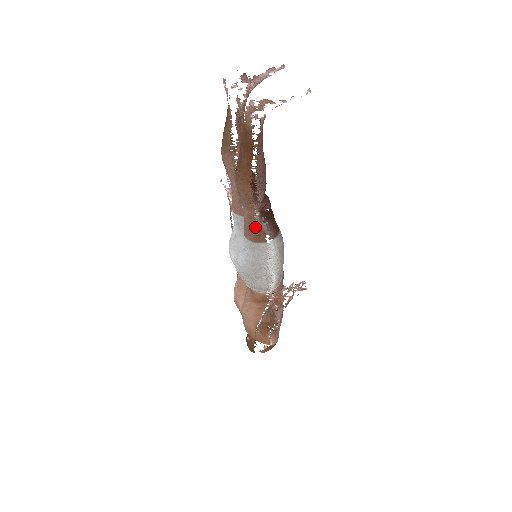
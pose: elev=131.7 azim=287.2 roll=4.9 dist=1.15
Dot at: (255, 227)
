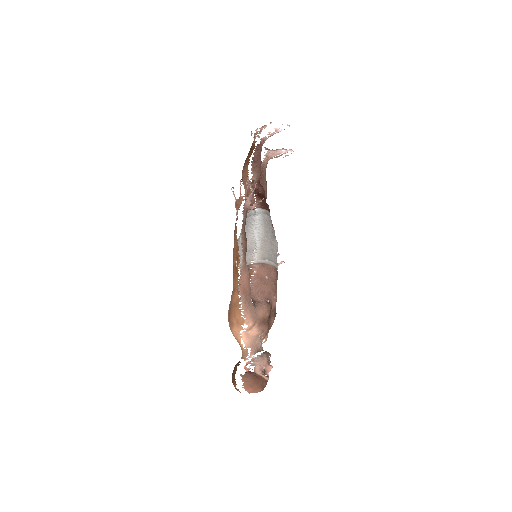
Dot at: occluded
